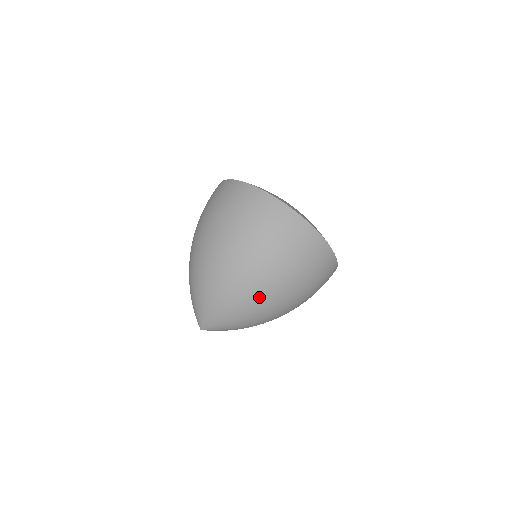
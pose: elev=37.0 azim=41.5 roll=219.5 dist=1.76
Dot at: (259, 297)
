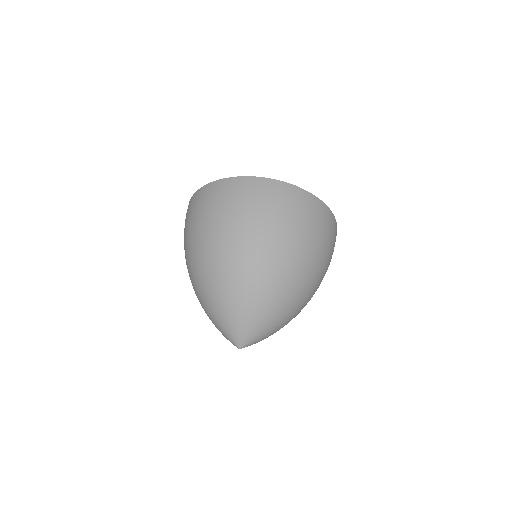
Dot at: (238, 266)
